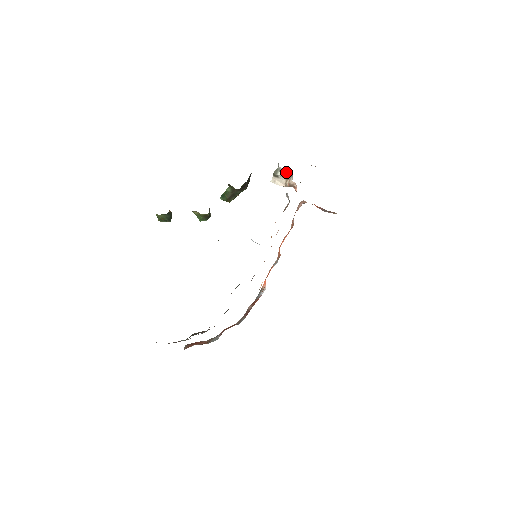
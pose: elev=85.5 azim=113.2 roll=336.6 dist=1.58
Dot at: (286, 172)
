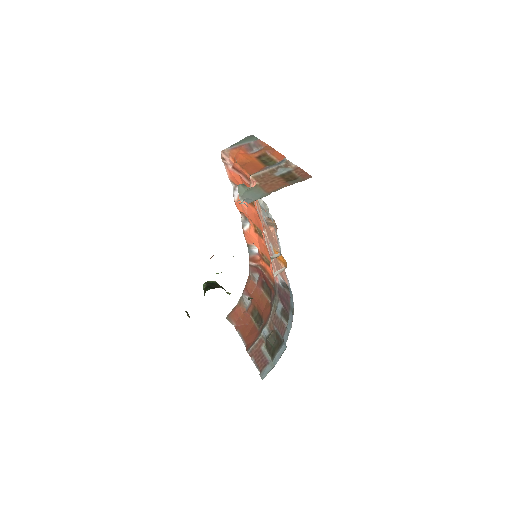
Dot at: occluded
